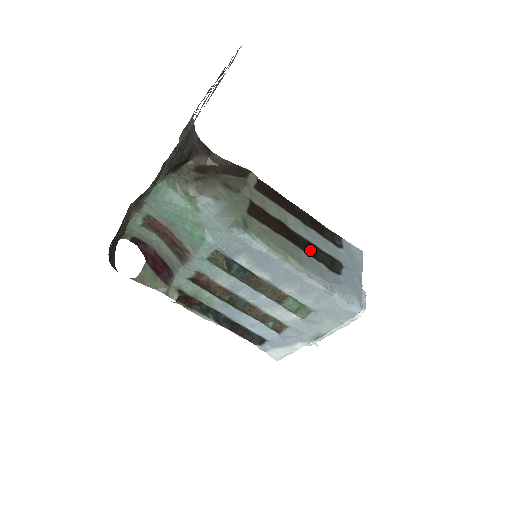
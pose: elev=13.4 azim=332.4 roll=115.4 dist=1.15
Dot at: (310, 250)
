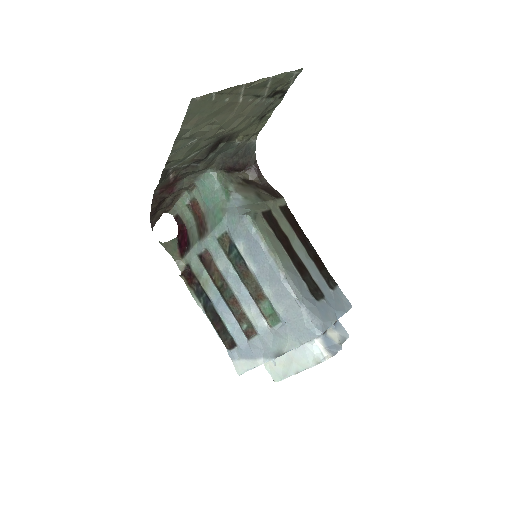
Dot at: (300, 269)
